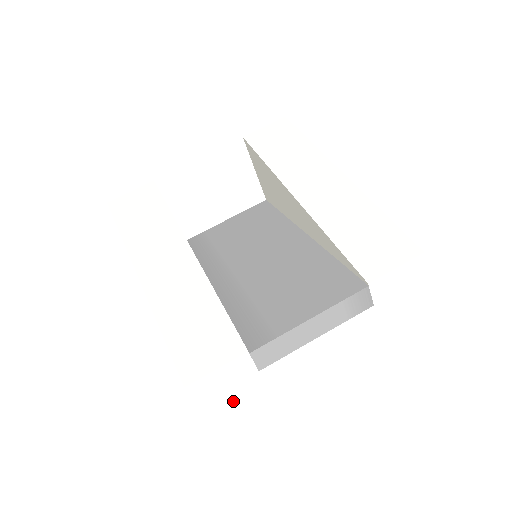
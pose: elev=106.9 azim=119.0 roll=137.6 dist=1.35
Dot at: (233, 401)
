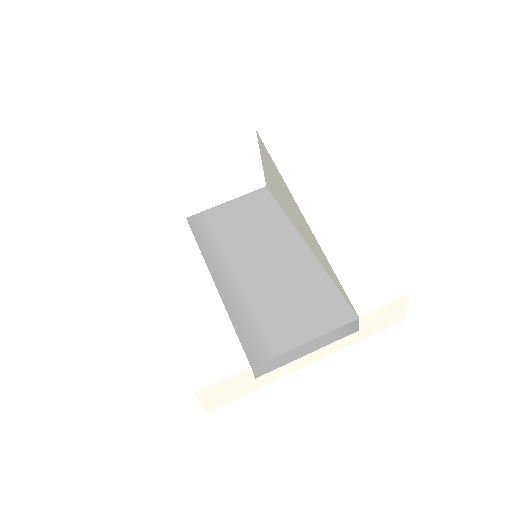
Dot at: (230, 398)
